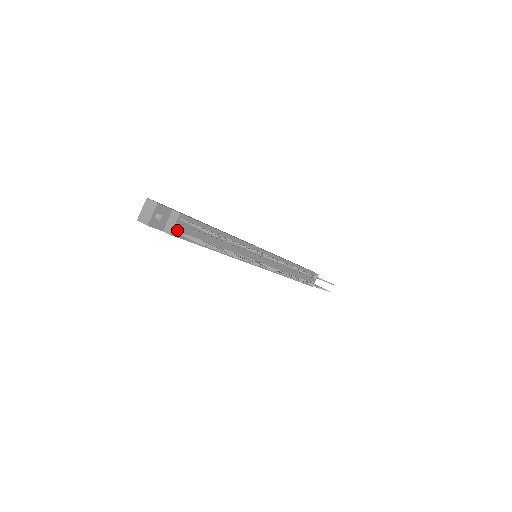
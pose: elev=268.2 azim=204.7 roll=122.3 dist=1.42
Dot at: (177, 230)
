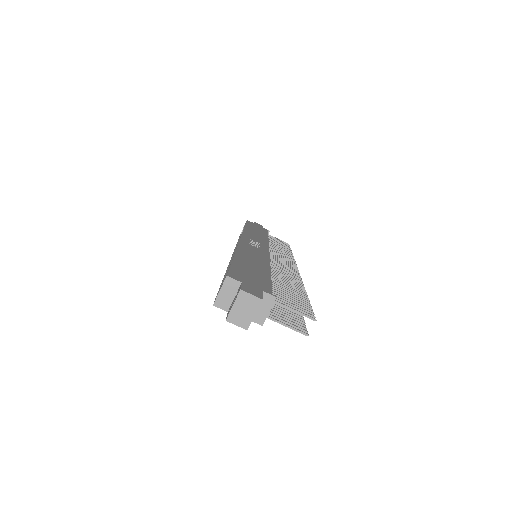
Dot at: occluded
